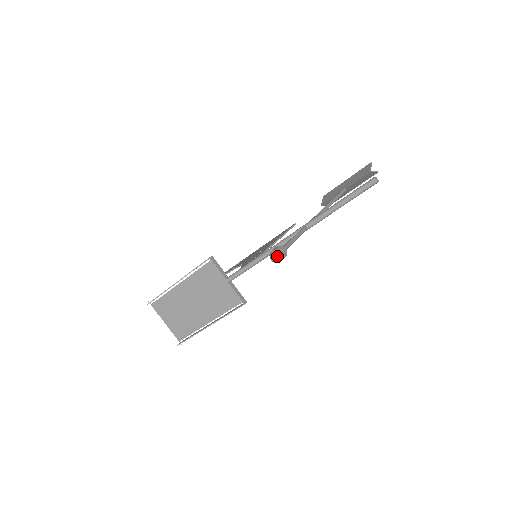
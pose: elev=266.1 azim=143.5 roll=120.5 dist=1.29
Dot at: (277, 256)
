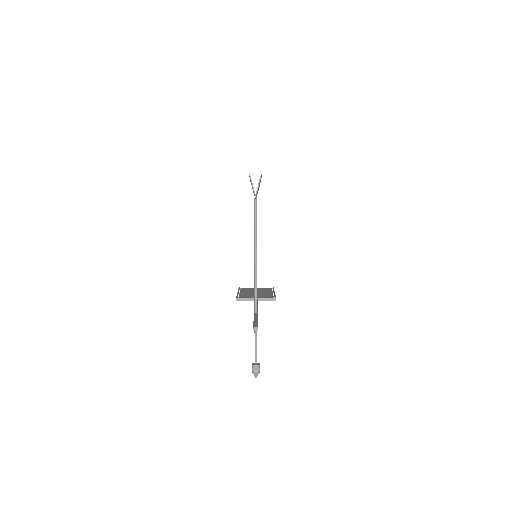
Dot at: (256, 375)
